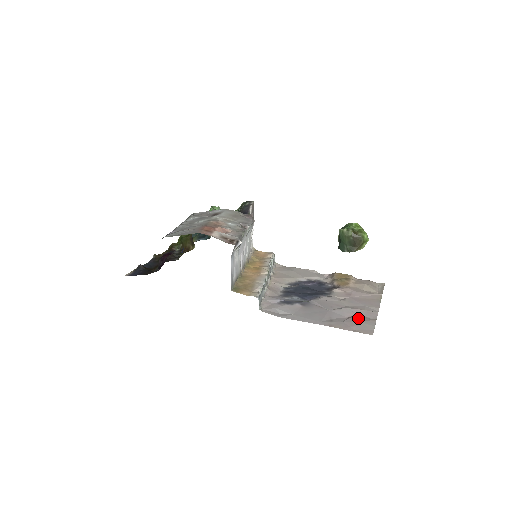
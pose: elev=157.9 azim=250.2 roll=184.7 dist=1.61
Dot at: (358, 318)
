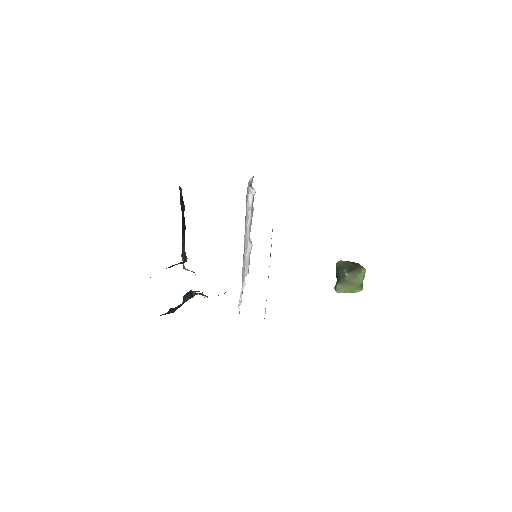
Dot at: occluded
